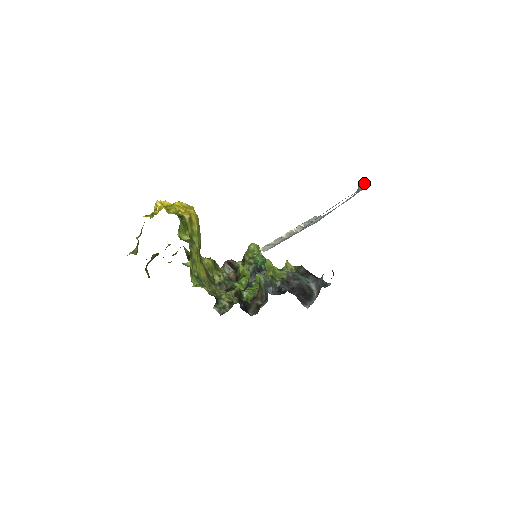
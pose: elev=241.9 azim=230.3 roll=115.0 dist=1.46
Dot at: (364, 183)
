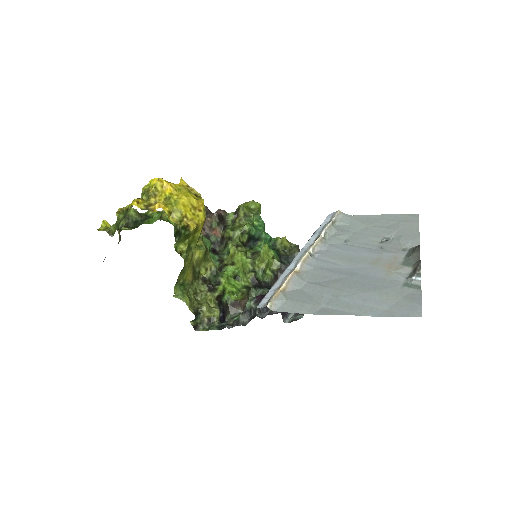
Dot at: (420, 282)
